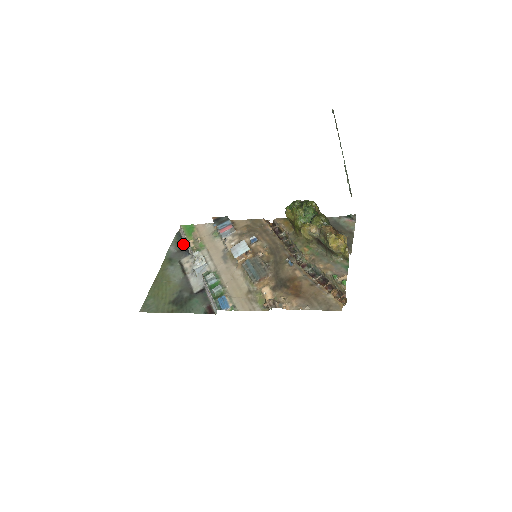
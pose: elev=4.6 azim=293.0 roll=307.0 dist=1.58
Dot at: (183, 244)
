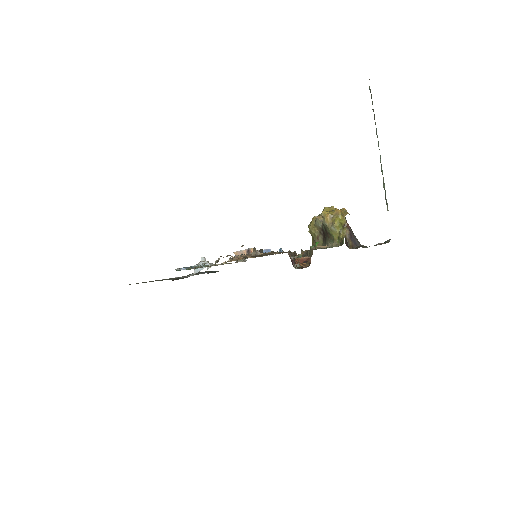
Dot at: (211, 272)
